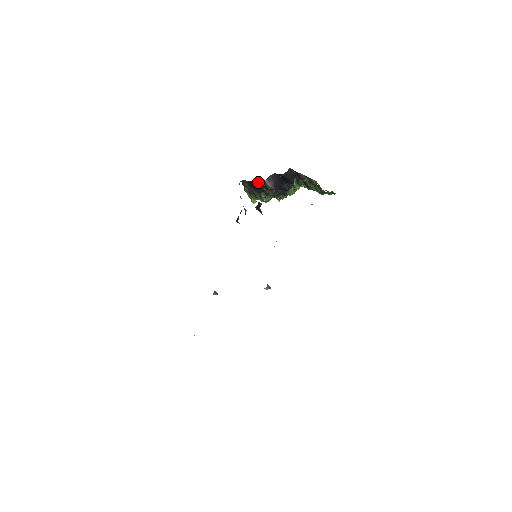
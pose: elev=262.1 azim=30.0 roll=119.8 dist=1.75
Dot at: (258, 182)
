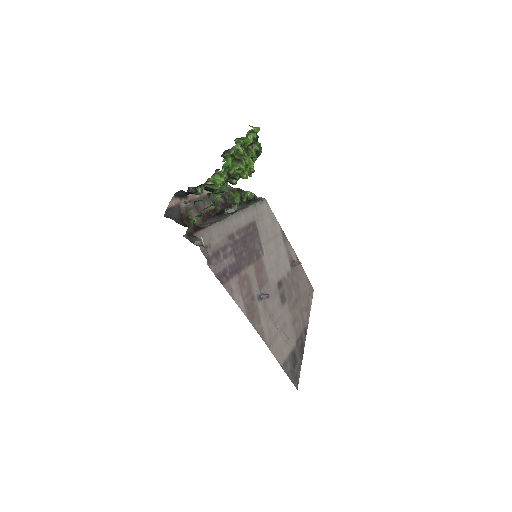
Dot at: occluded
